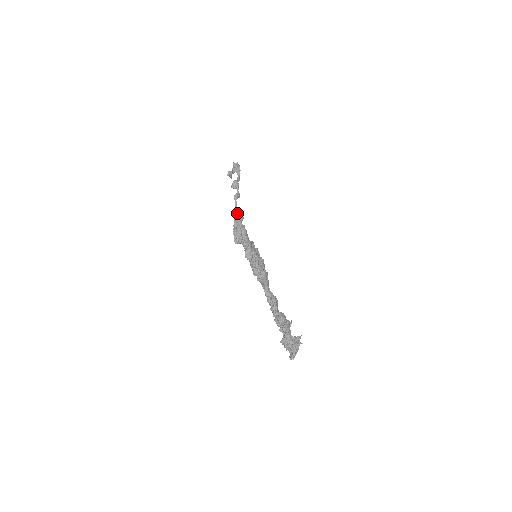
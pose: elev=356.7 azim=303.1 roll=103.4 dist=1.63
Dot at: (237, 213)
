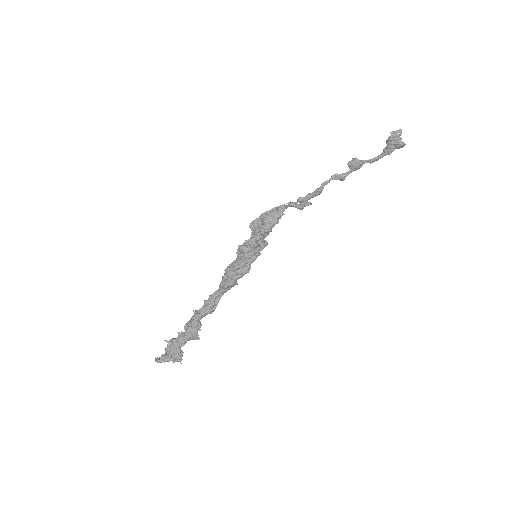
Dot at: (316, 191)
